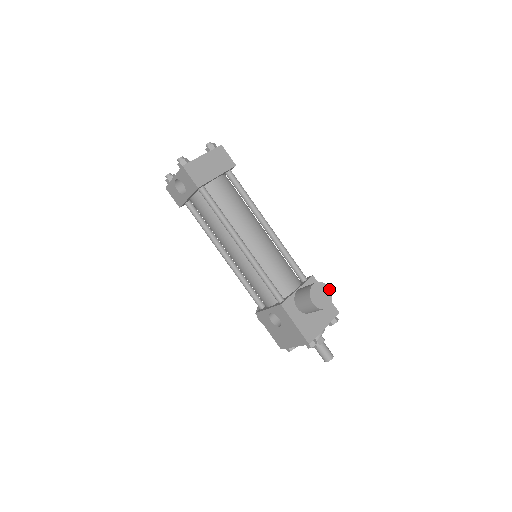
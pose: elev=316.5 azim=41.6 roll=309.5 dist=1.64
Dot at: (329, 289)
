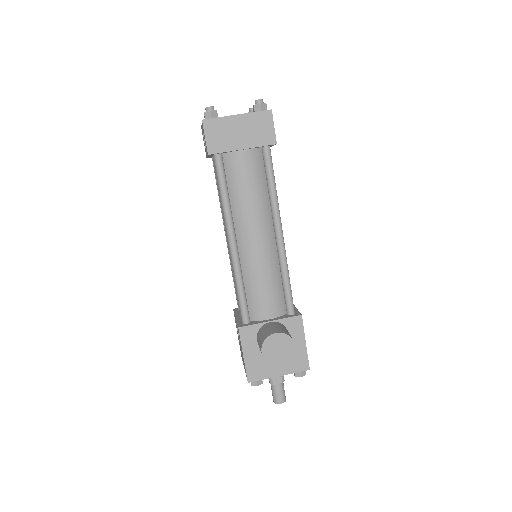
Dot at: (295, 347)
